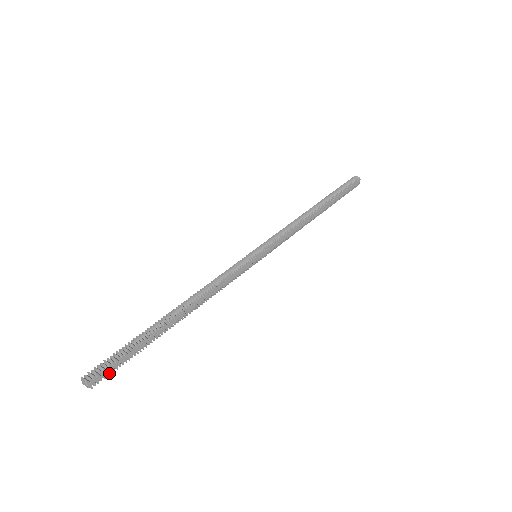
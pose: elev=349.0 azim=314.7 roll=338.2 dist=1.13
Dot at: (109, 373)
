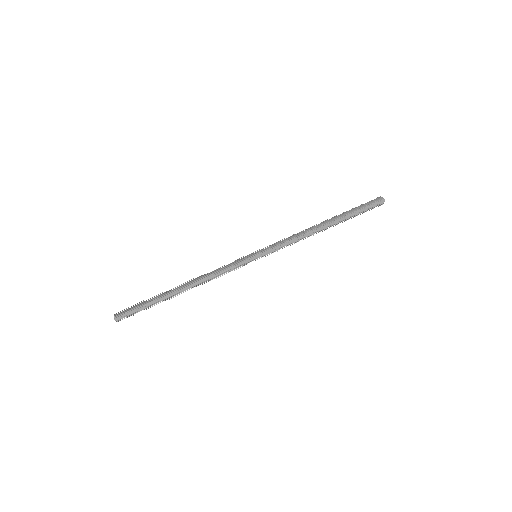
Dot at: (130, 315)
